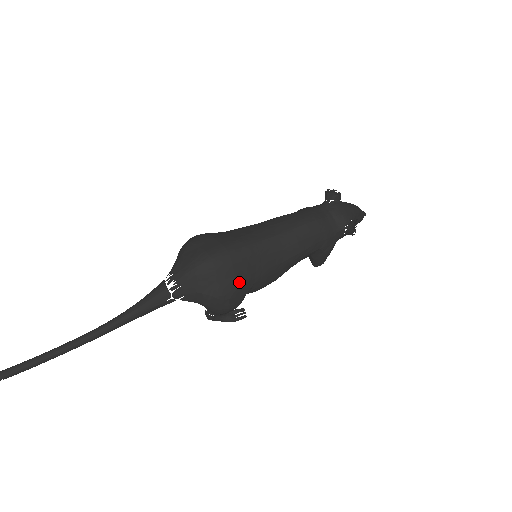
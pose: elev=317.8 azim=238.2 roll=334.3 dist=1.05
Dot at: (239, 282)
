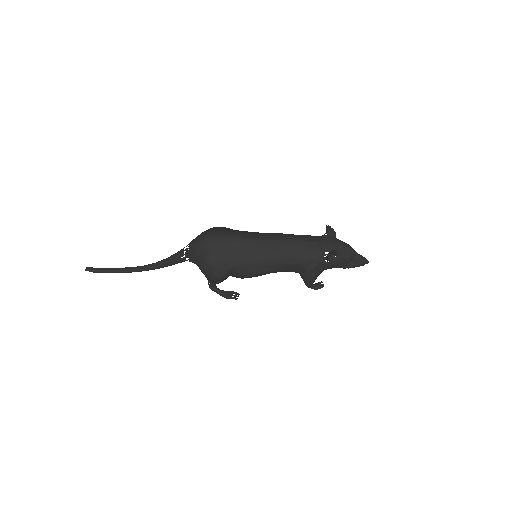
Dot at: (223, 258)
